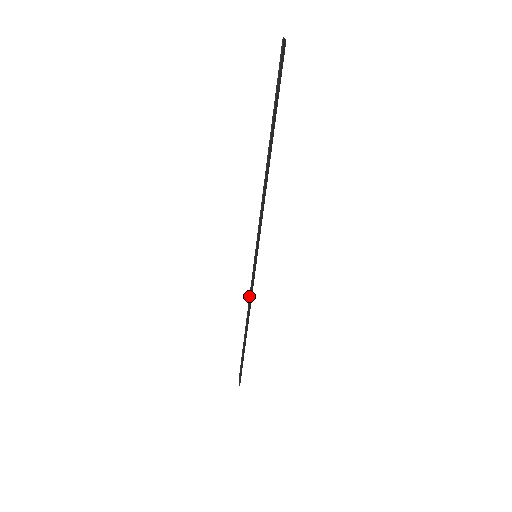
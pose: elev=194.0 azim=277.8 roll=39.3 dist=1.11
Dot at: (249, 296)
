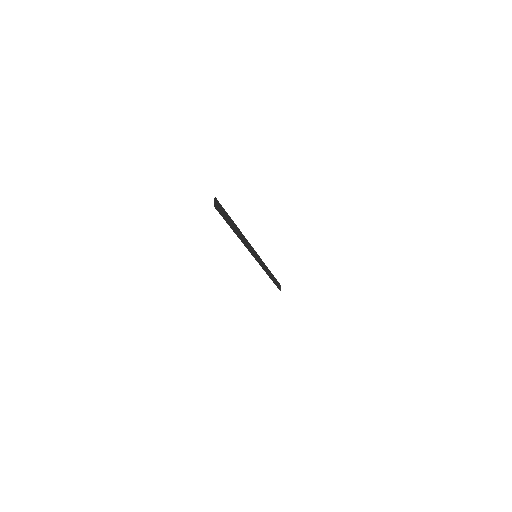
Dot at: (264, 263)
